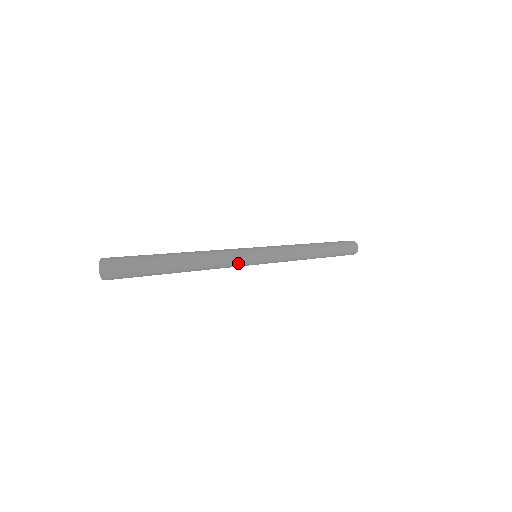
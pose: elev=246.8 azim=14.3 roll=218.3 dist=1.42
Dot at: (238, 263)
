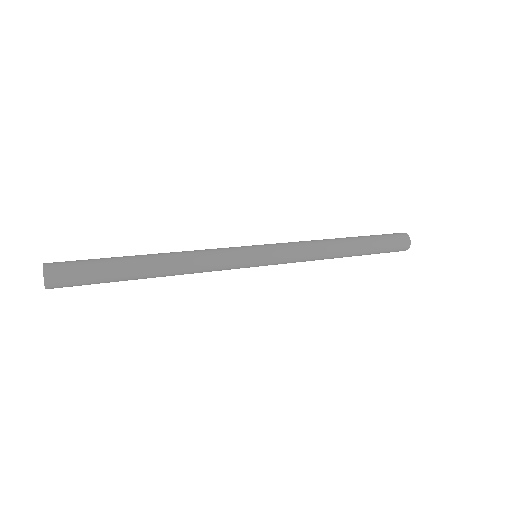
Dot at: (225, 269)
